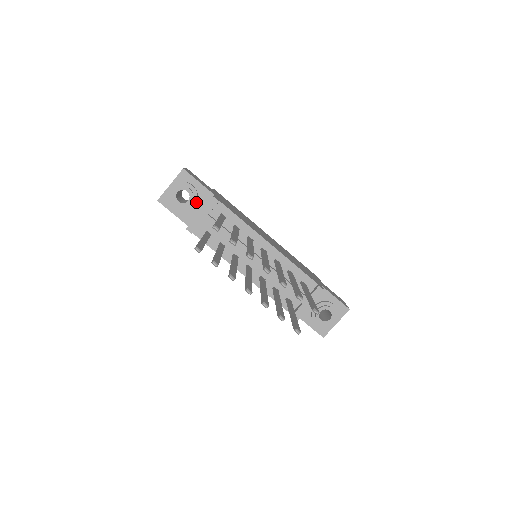
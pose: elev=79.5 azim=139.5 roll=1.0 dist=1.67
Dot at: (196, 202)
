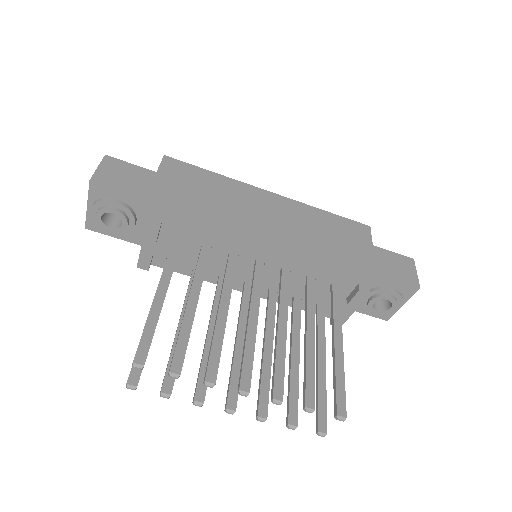
Dot at: (136, 217)
